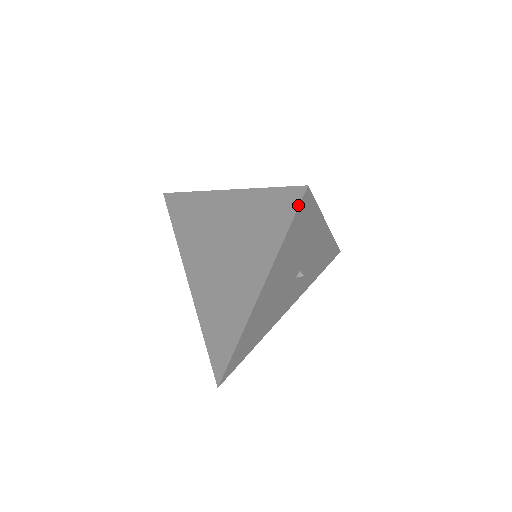
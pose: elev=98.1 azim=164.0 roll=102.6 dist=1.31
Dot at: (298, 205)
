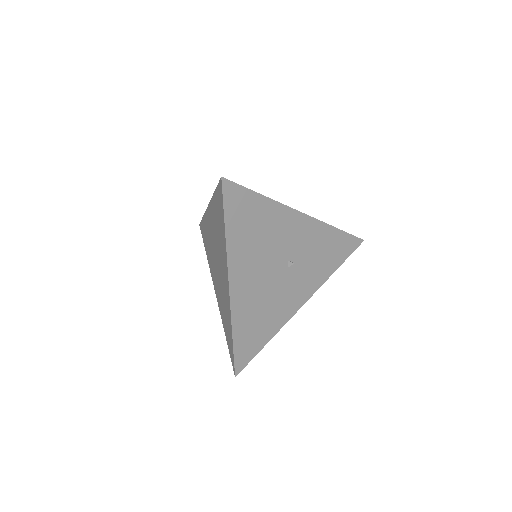
Dot at: (222, 195)
